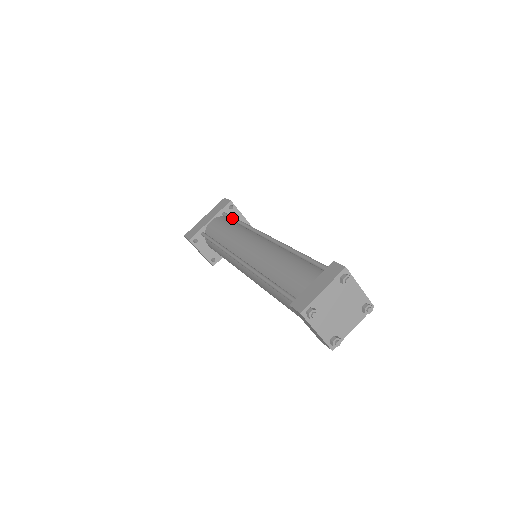
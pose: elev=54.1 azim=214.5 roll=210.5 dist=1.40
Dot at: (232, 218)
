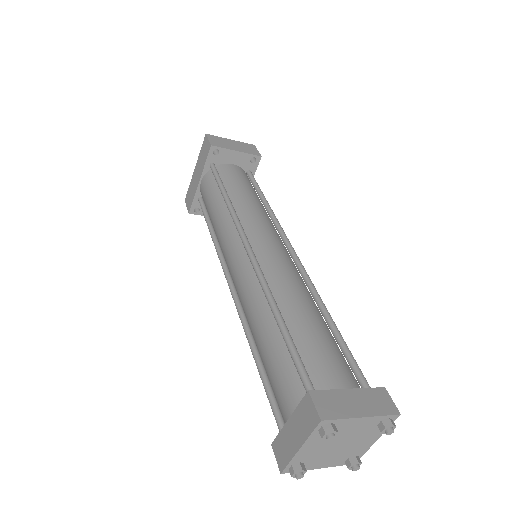
Dot at: occluded
